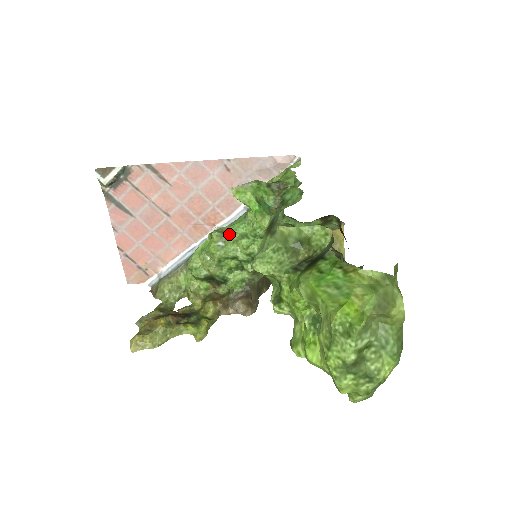
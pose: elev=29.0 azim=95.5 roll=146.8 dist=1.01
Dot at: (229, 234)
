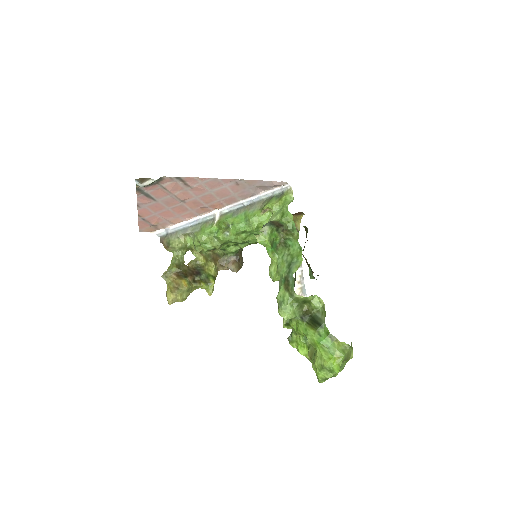
Dot at: (233, 229)
